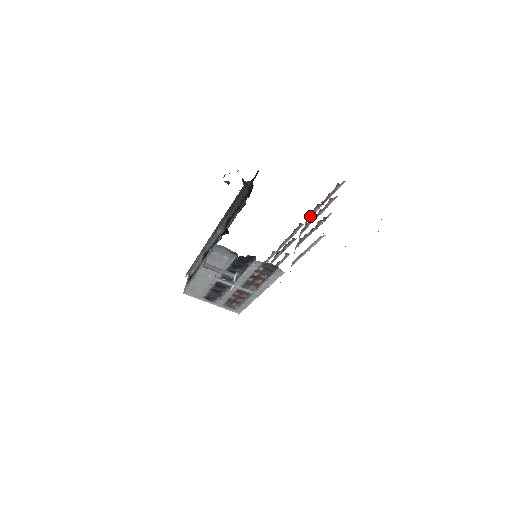
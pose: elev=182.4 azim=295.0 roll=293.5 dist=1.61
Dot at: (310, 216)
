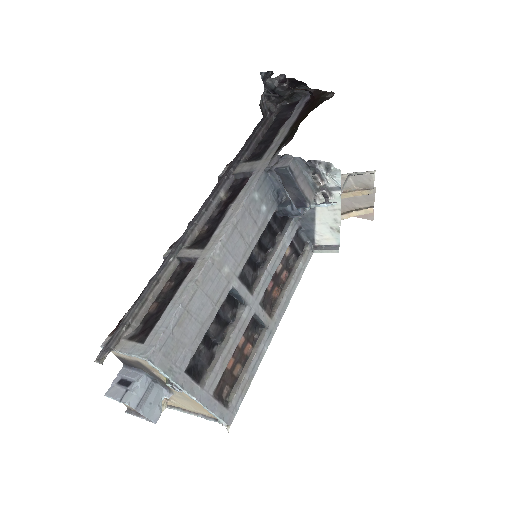
Dot at: occluded
